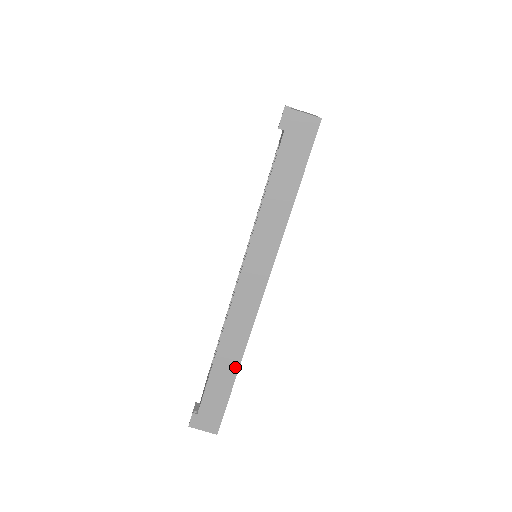
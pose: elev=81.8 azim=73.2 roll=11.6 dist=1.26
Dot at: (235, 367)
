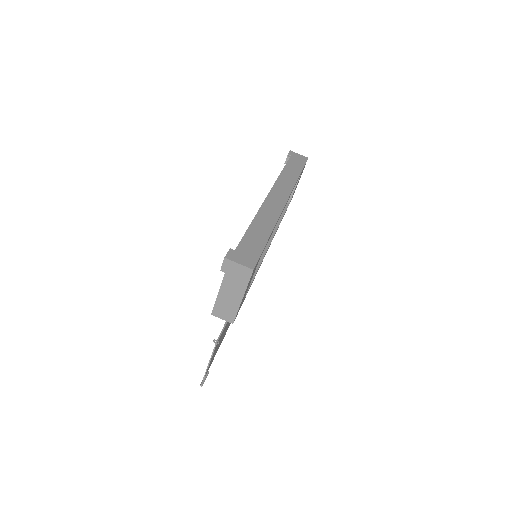
Dot at: (270, 228)
